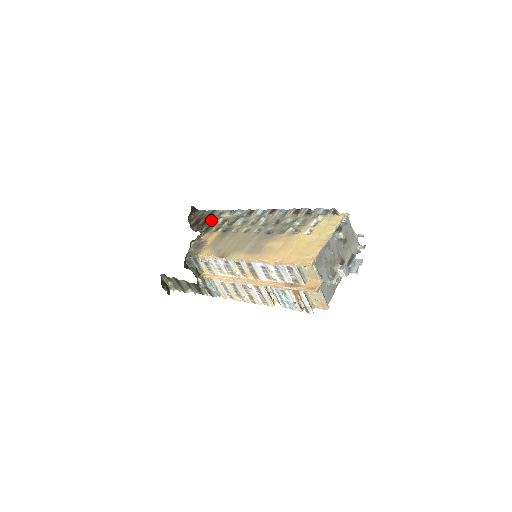
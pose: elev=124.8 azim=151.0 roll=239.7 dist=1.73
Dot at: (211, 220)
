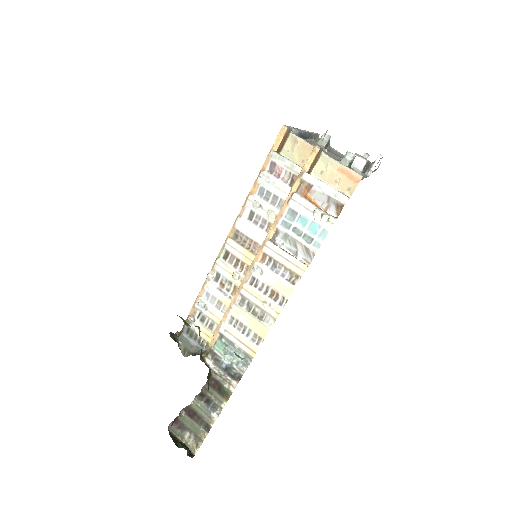
Dot at: occluded
